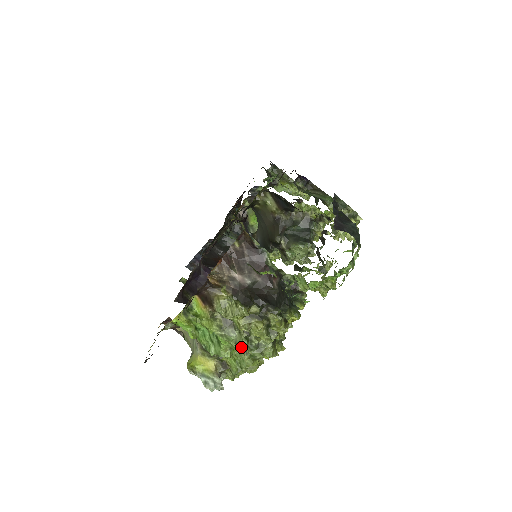
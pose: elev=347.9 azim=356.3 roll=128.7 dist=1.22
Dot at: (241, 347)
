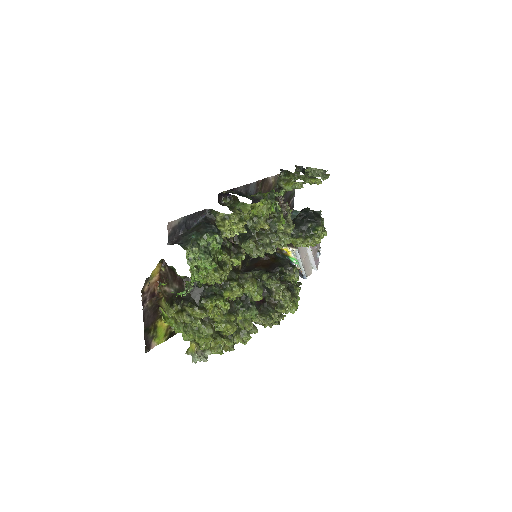
Dot at: (184, 332)
